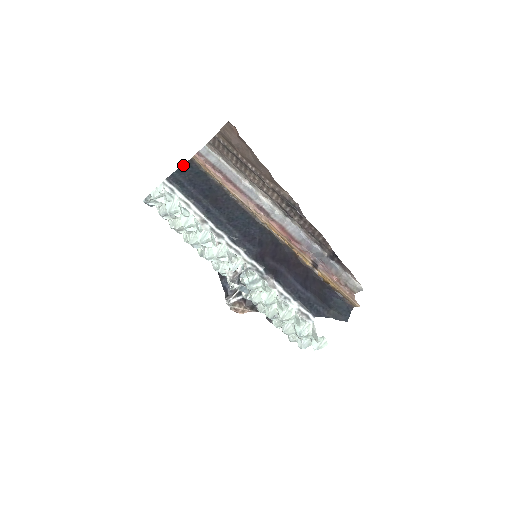
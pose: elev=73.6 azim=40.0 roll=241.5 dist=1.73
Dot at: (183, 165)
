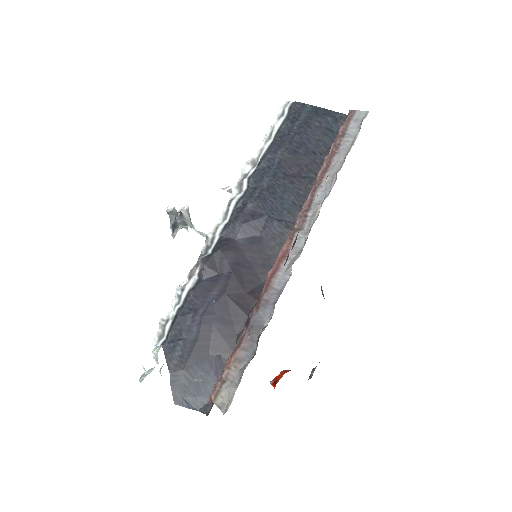
Dot at: (331, 110)
